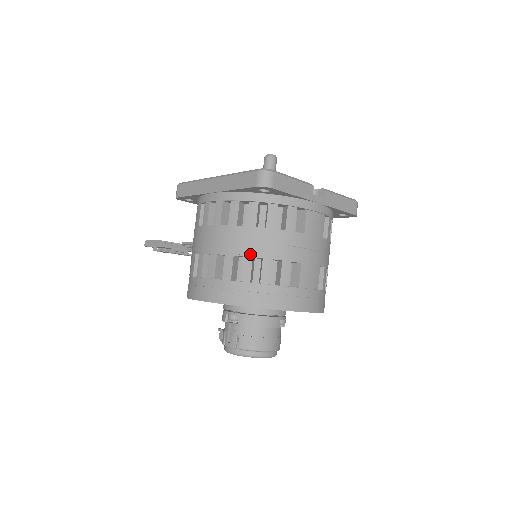
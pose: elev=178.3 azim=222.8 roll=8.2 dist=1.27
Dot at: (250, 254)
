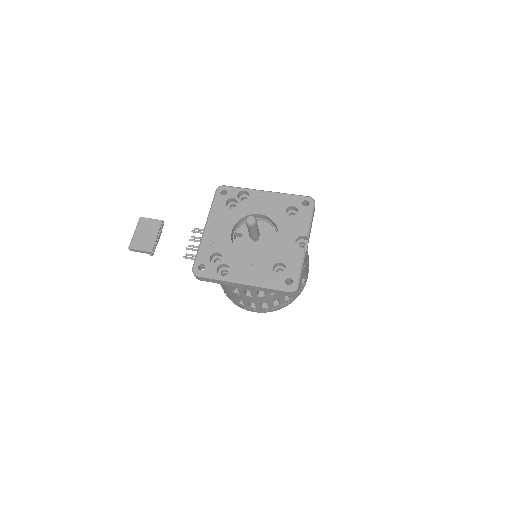
Dot at: (283, 297)
